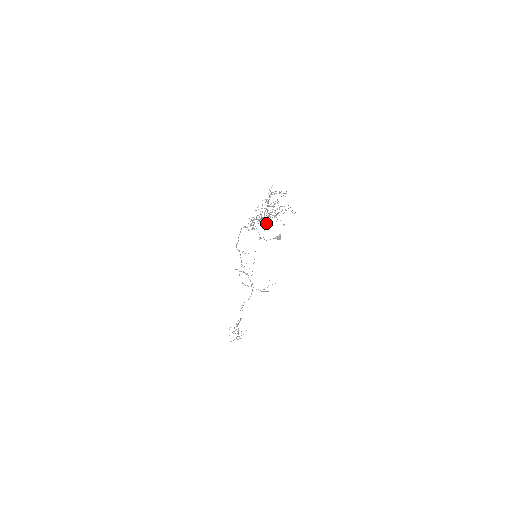
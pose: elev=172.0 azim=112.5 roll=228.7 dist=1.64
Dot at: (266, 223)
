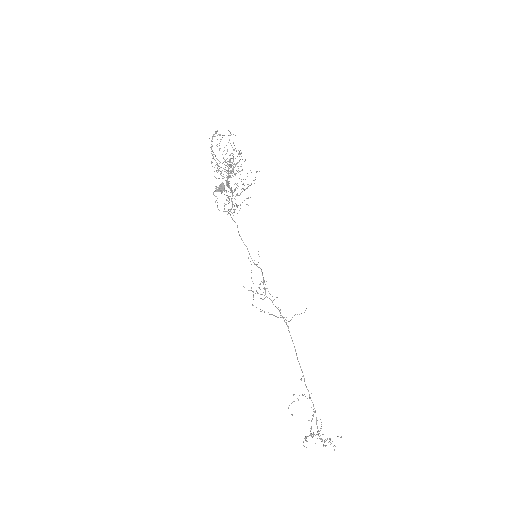
Dot at: occluded
